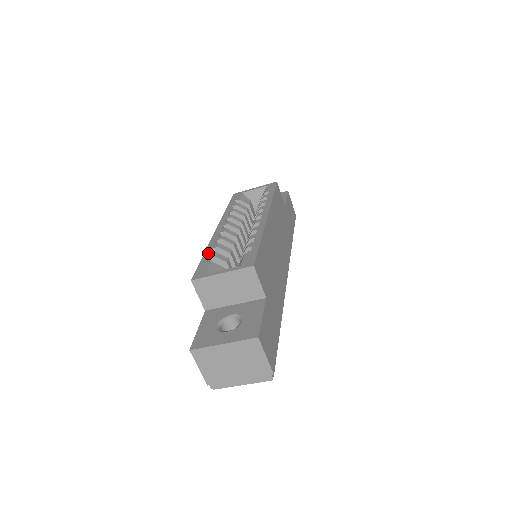
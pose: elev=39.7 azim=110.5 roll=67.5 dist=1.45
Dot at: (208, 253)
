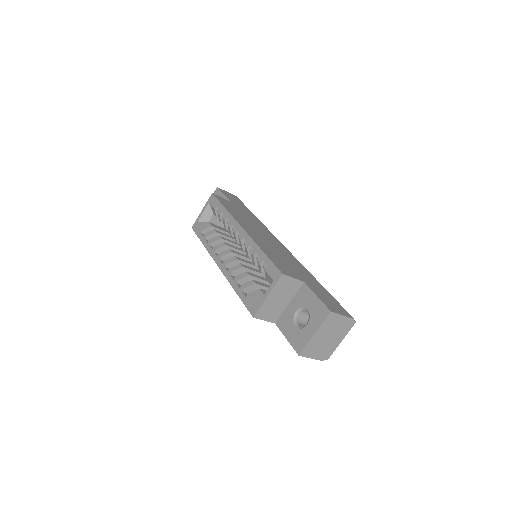
Dot at: (238, 289)
